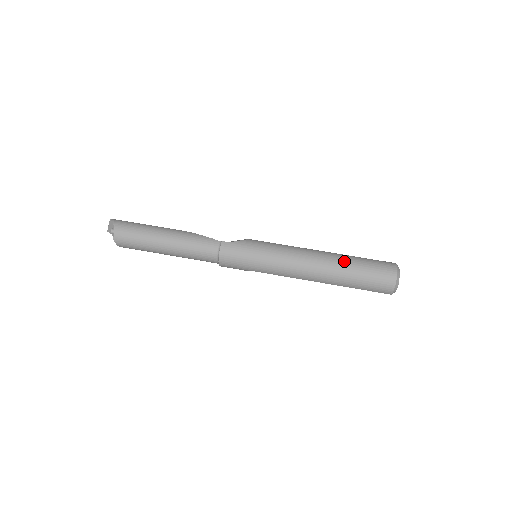
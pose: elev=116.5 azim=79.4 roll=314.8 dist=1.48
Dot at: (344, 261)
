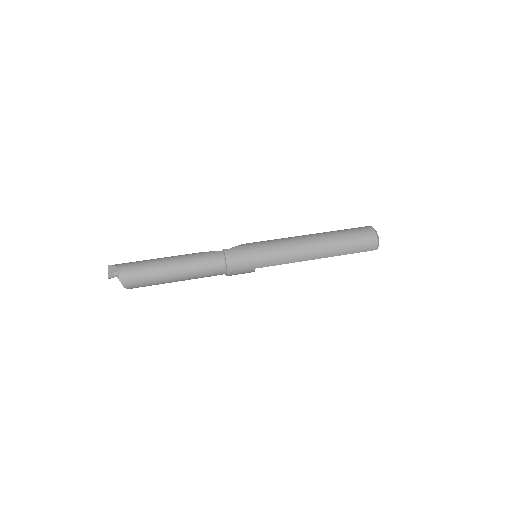
Dot at: (331, 234)
